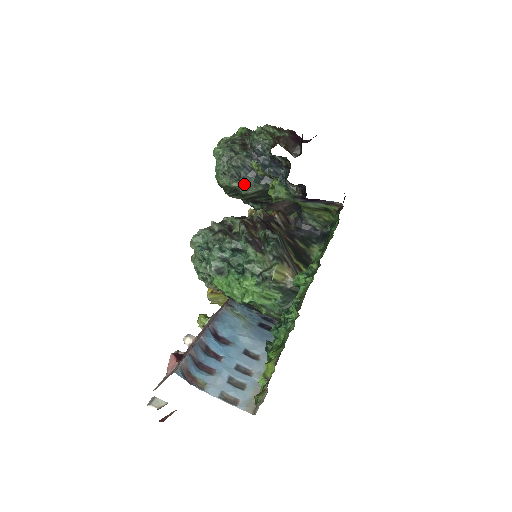
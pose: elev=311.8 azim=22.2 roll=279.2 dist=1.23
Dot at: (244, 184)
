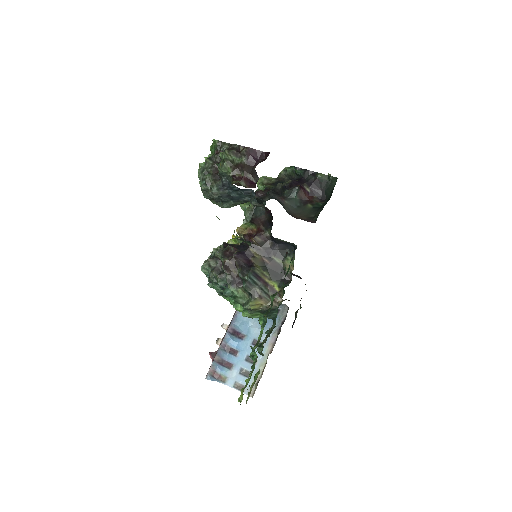
Dot at: (228, 205)
